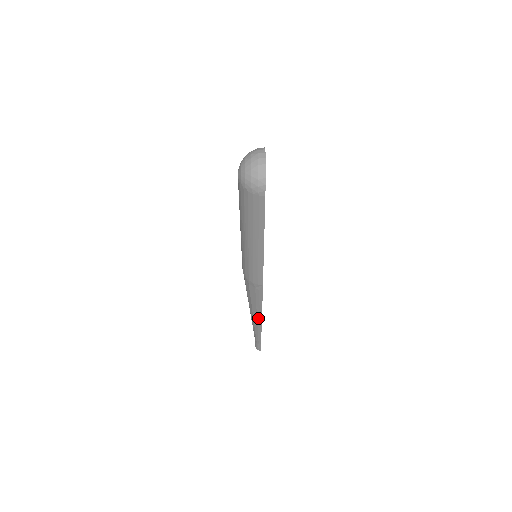
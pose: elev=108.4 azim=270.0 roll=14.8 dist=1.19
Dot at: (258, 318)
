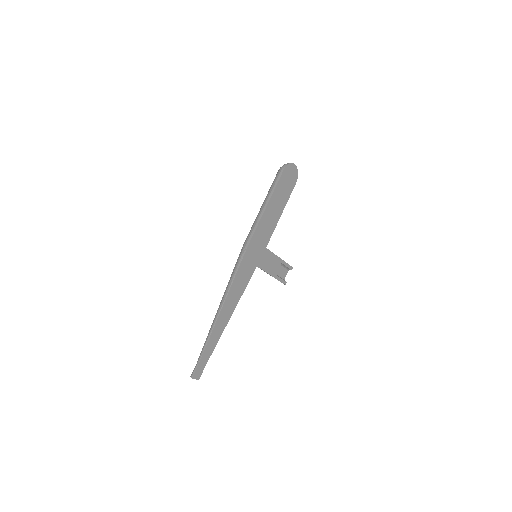
Dot at: (222, 303)
